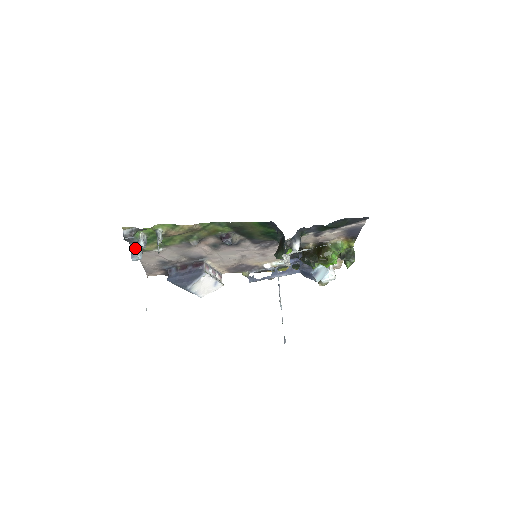
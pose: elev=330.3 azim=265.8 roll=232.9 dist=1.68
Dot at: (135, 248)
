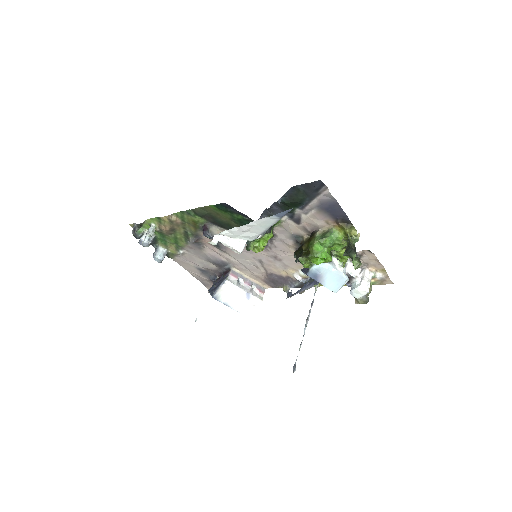
Dot at: (142, 245)
